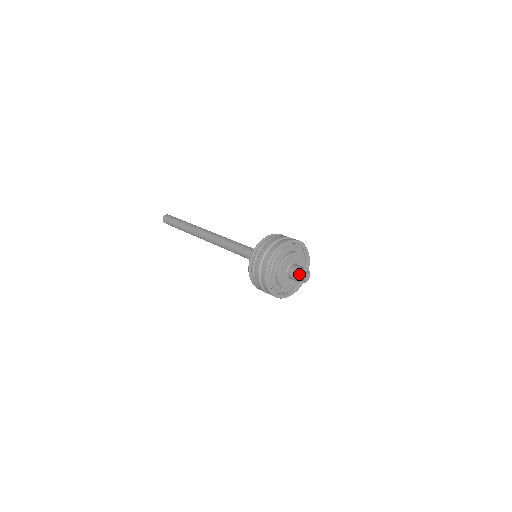
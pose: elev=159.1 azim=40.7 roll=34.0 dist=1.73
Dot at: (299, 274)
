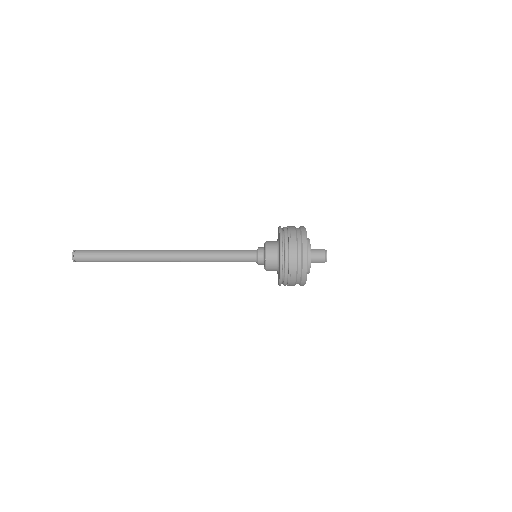
Dot at: (325, 261)
